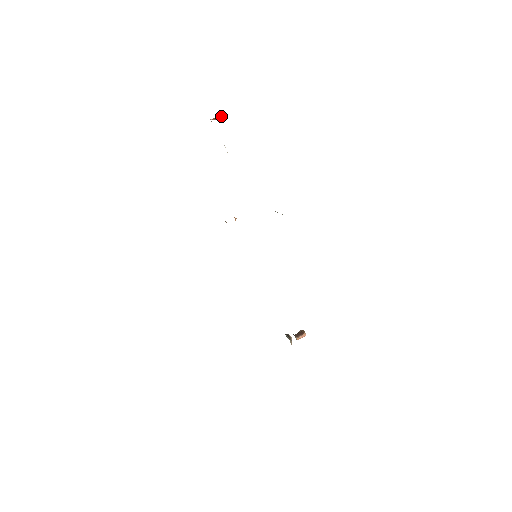
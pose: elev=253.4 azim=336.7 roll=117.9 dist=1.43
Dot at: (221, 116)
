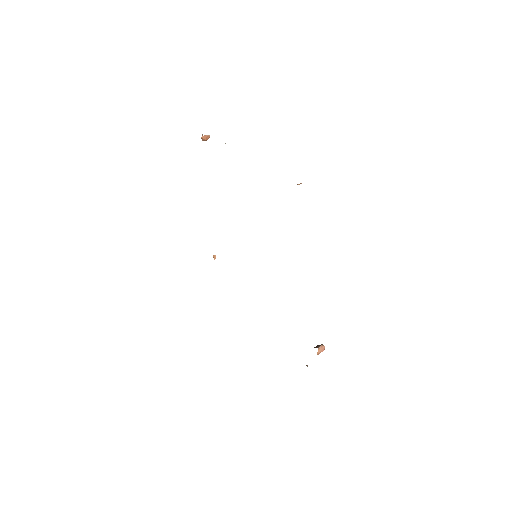
Dot at: (209, 137)
